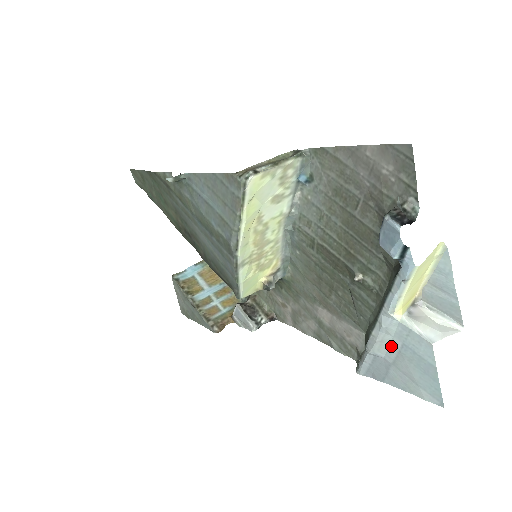
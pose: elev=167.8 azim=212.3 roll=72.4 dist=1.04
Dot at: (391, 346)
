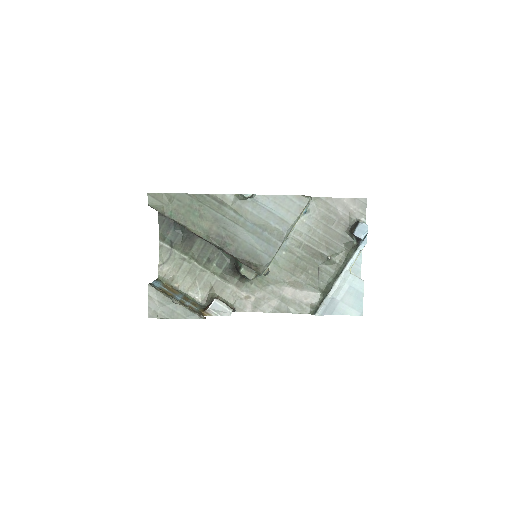
Dot at: (342, 290)
